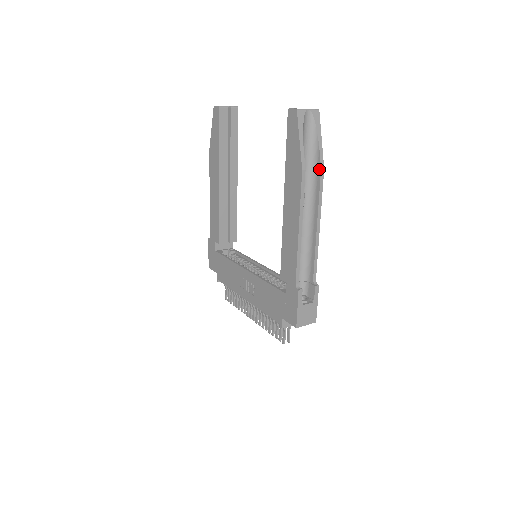
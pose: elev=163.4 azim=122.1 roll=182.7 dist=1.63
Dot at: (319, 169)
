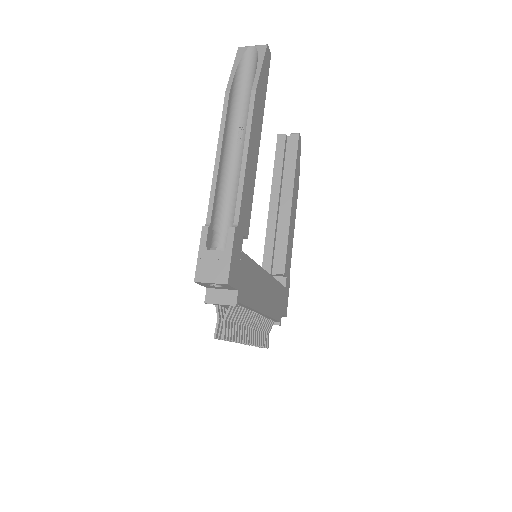
Dot at: (252, 92)
